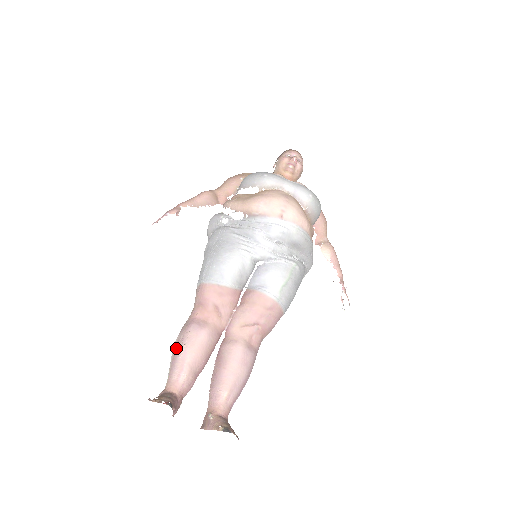
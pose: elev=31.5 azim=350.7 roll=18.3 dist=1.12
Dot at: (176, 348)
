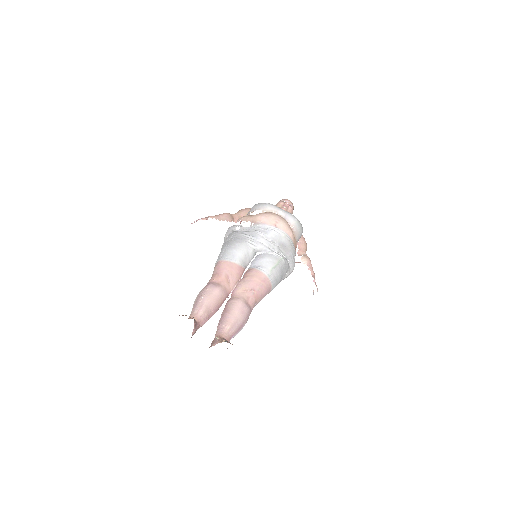
Dot at: (198, 297)
